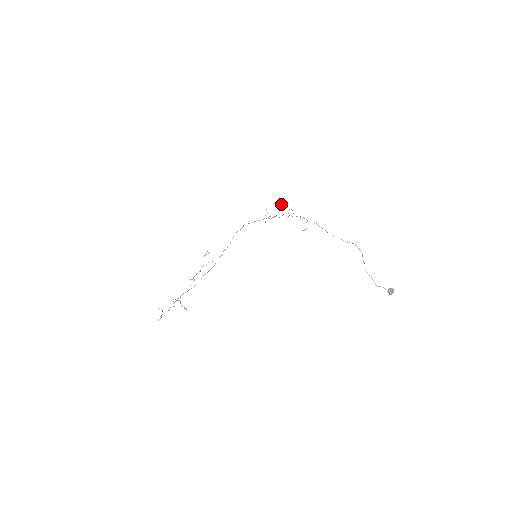
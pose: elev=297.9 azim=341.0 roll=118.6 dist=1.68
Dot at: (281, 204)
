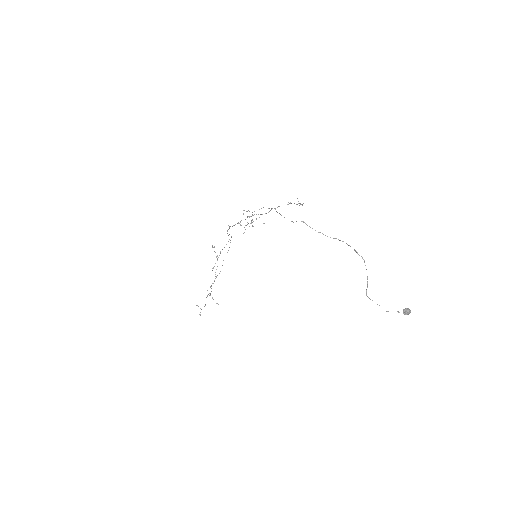
Dot at: (250, 216)
